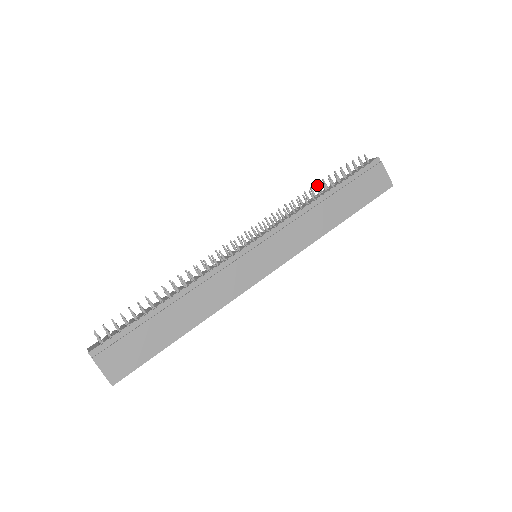
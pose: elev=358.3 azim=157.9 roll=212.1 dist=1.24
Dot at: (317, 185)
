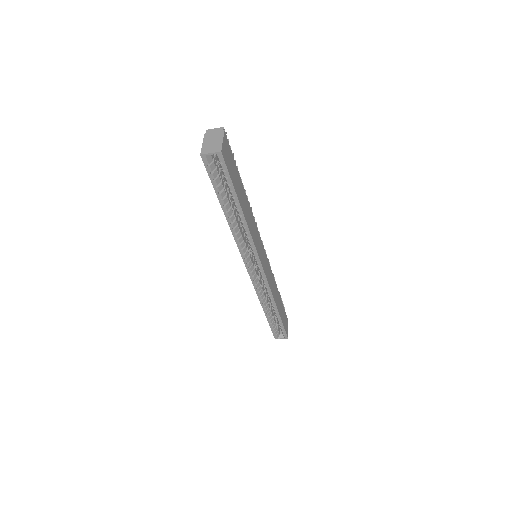
Dot at: occluded
